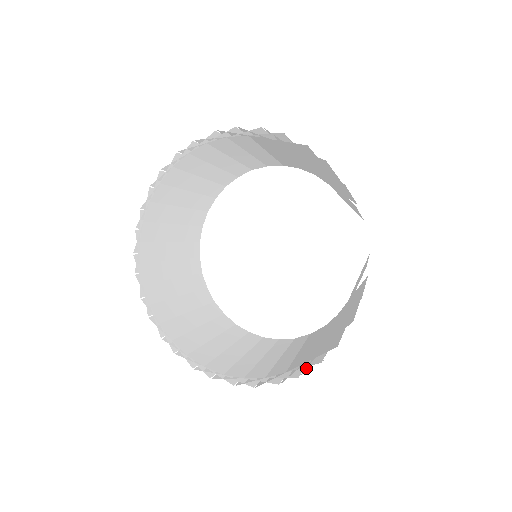
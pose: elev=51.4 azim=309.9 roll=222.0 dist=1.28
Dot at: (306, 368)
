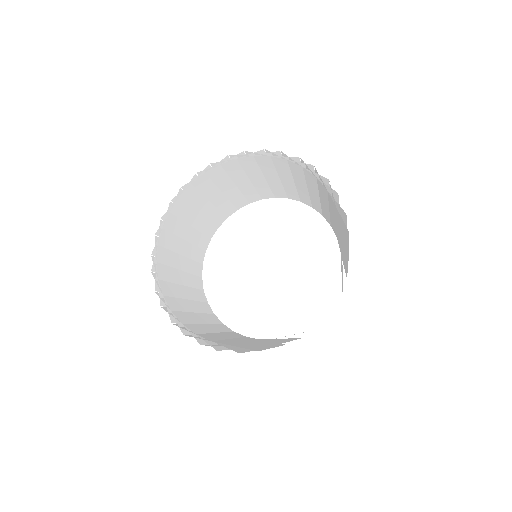
Dot at: occluded
